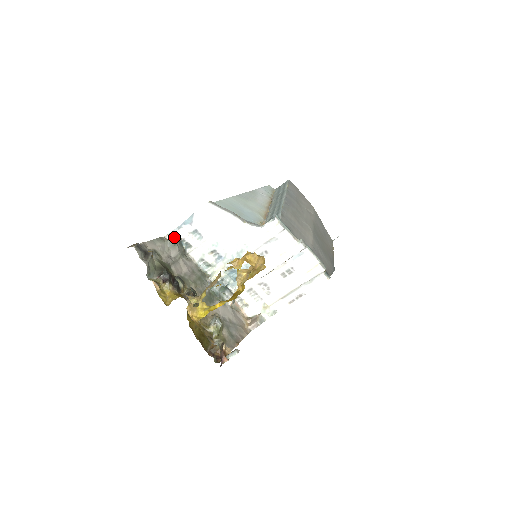
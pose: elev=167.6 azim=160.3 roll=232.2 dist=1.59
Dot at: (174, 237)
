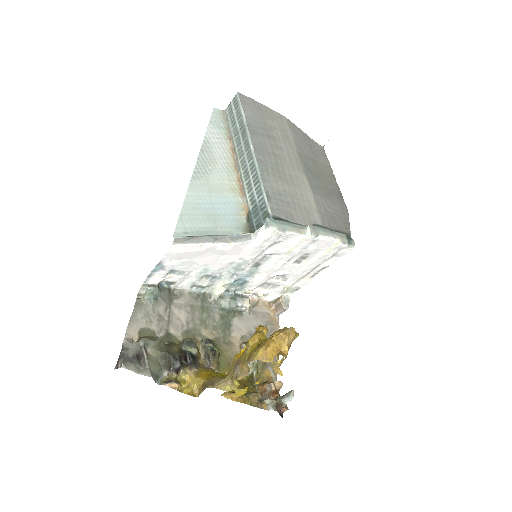
Dot at: (150, 289)
